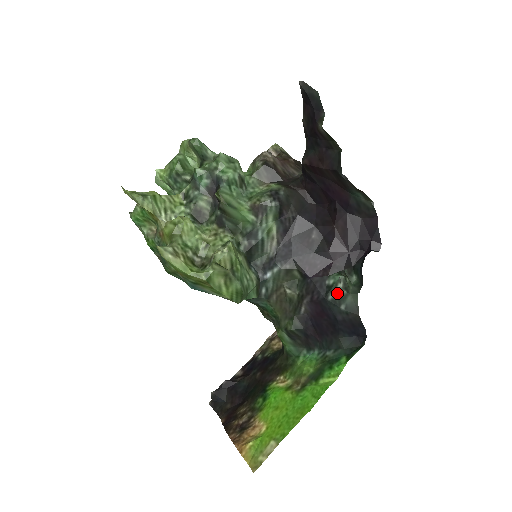
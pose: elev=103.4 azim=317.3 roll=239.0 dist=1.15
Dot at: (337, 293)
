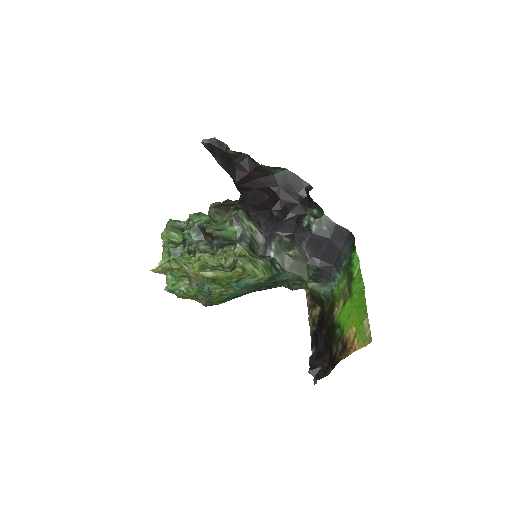
Dot at: (314, 224)
